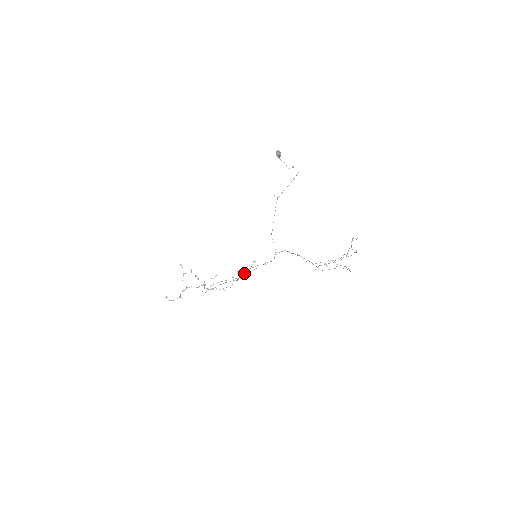
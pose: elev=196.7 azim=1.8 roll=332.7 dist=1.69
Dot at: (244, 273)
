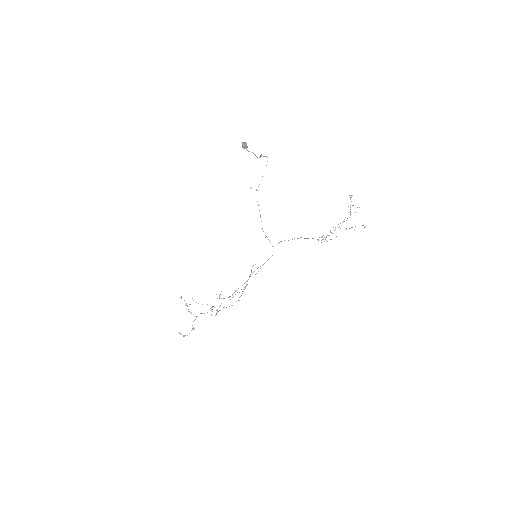
Dot at: (247, 281)
